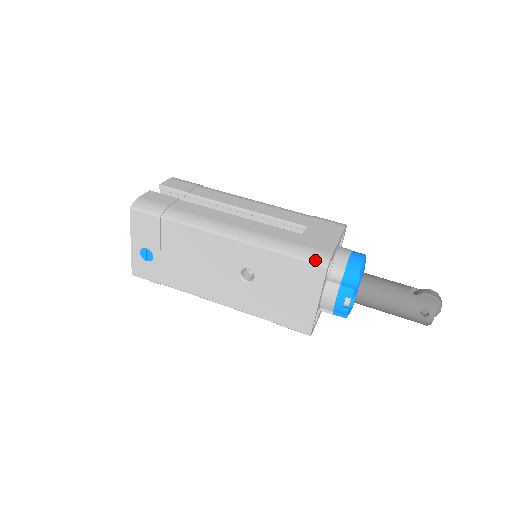
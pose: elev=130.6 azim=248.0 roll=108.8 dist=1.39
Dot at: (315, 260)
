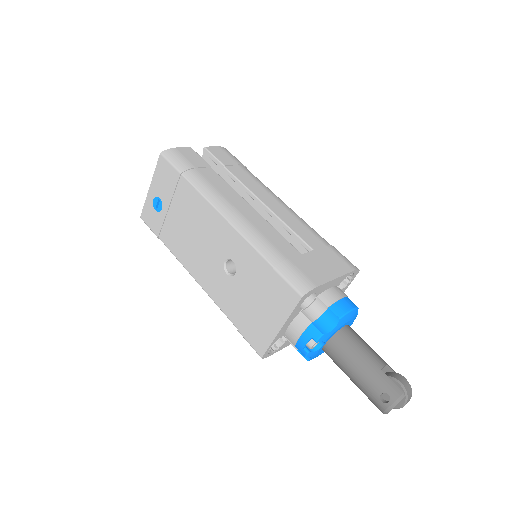
Dot at: (294, 284)
